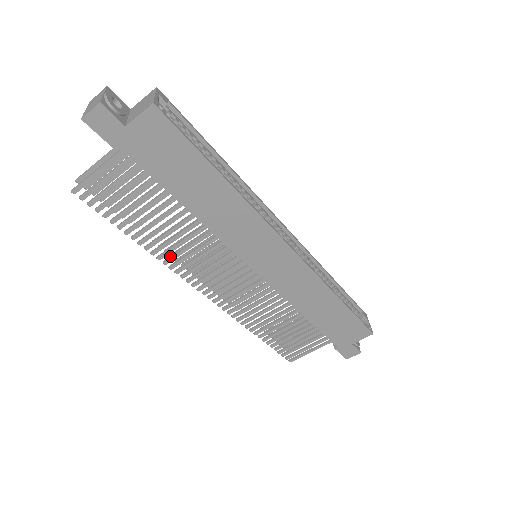
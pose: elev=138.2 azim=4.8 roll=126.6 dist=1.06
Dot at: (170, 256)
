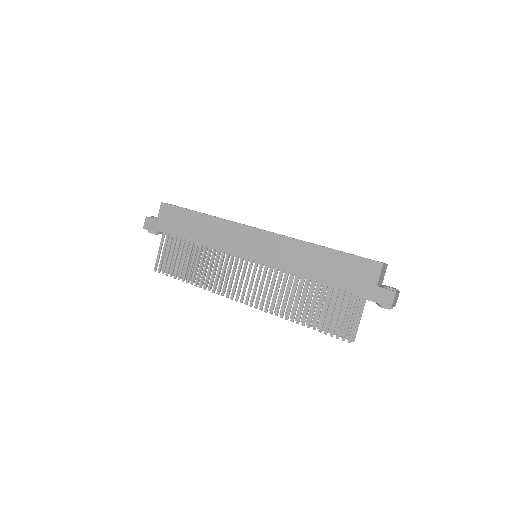
Dot at: (209, 284)
